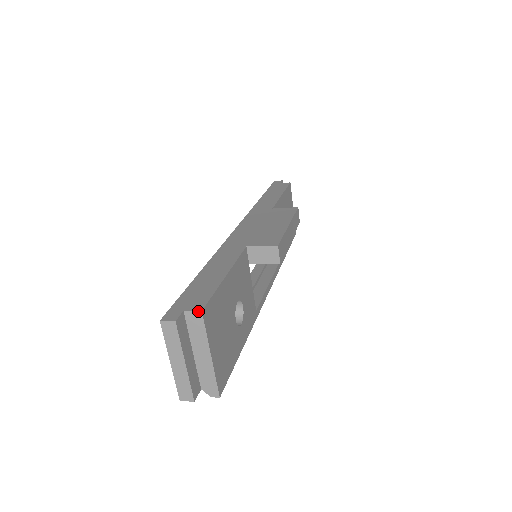
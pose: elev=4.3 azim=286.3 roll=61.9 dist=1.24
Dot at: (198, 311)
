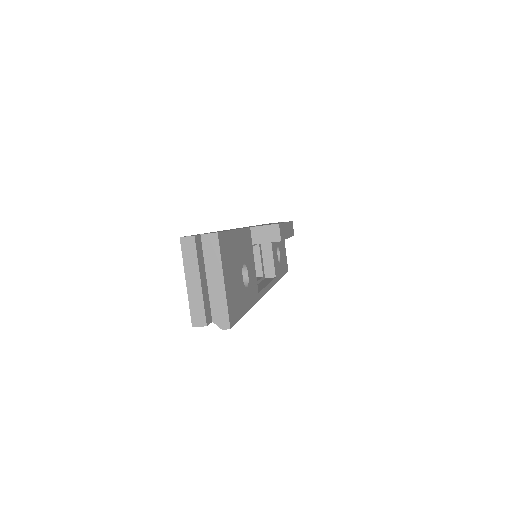
Dot at: (214, 233)
